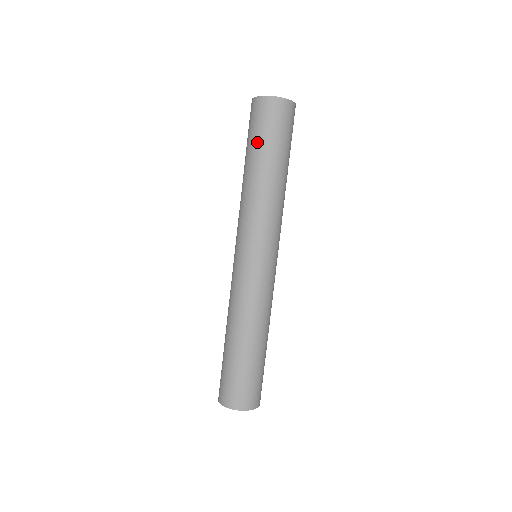
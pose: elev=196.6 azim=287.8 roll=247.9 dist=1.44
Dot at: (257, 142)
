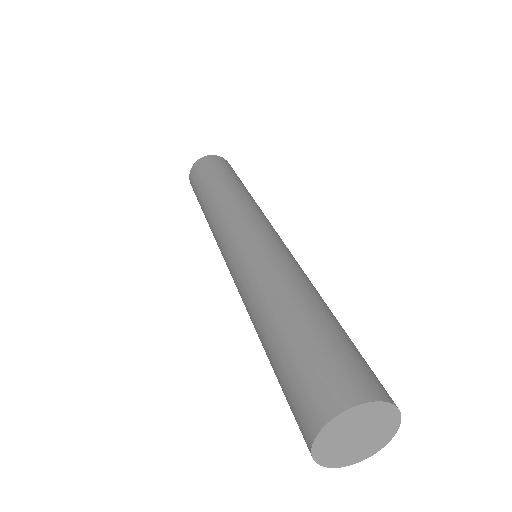
Dot at: (219, 171)
